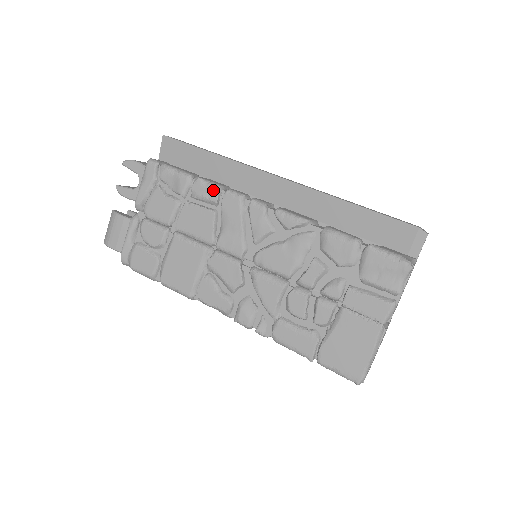
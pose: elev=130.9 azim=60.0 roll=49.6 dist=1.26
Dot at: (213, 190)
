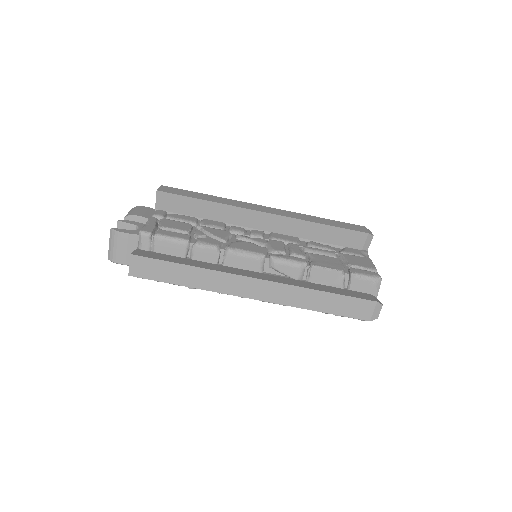
Dot at: occluded
